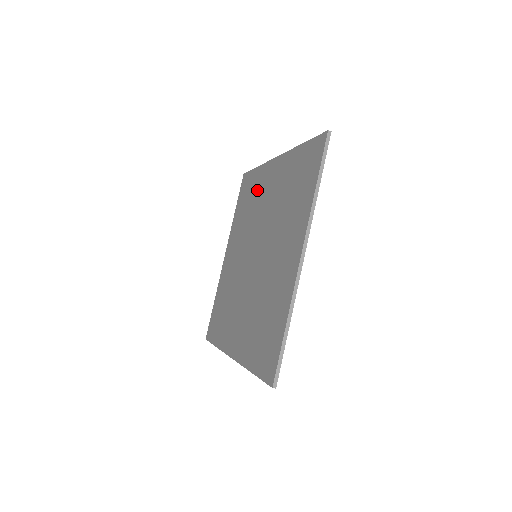
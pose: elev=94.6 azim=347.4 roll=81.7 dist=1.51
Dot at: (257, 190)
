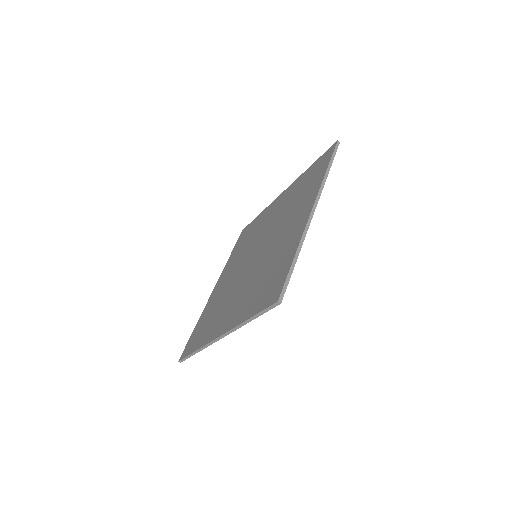
Dot at: (259, 223)
